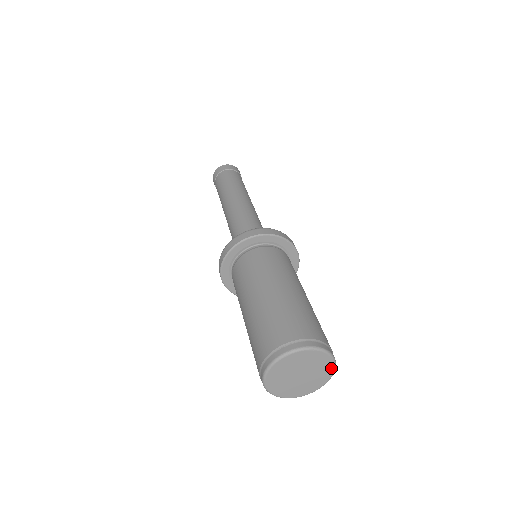
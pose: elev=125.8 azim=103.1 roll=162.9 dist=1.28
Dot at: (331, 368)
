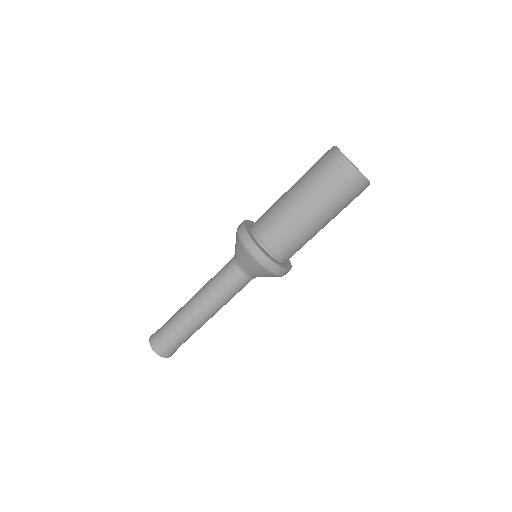
Dot at: occluded
